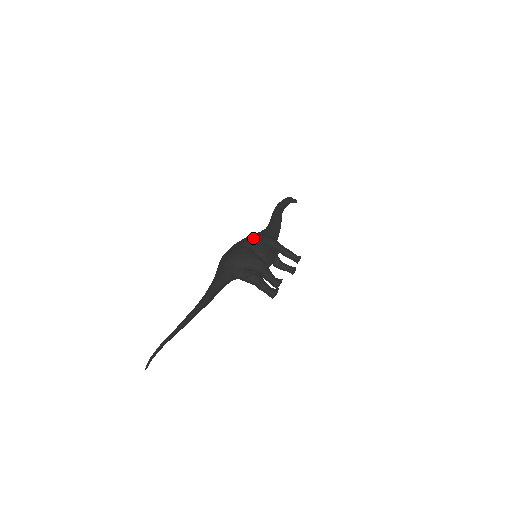
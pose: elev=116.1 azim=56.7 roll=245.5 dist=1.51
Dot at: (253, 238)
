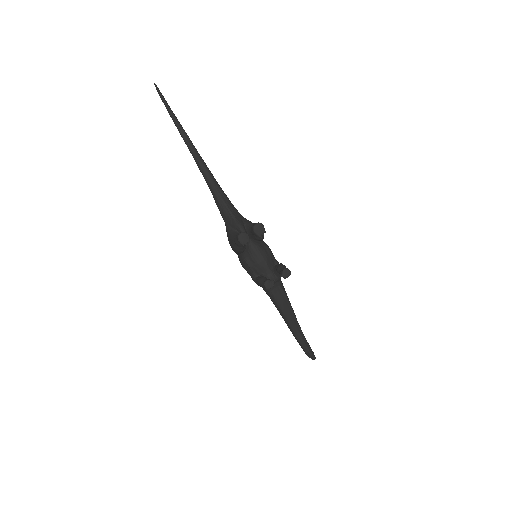
Dot at: occluded
